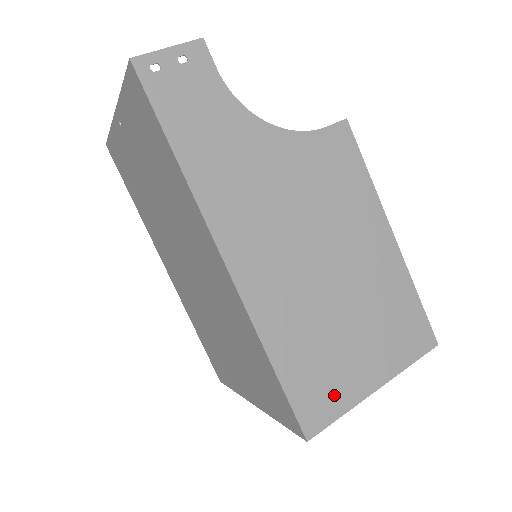
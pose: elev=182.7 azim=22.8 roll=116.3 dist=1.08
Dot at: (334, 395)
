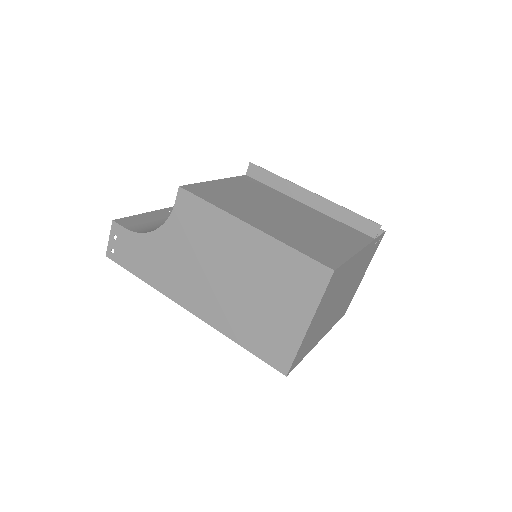
Dot at: (283, 344)
